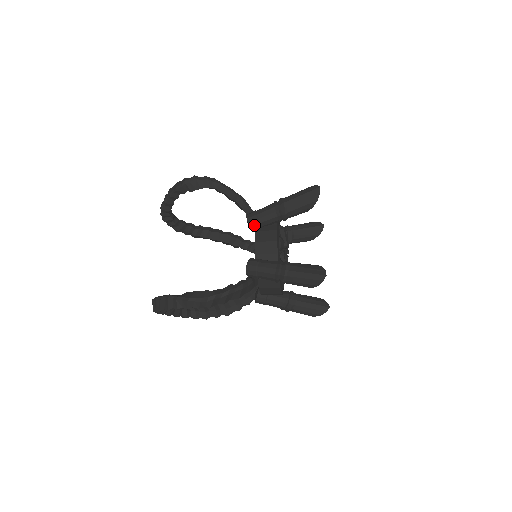
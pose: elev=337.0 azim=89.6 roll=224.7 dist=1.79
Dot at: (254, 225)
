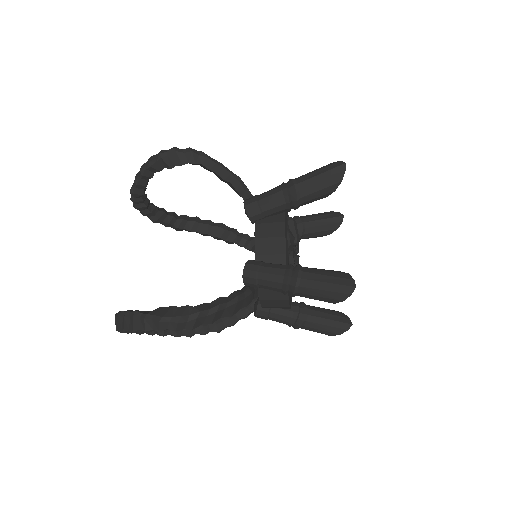
Dot at: (254, 215)
